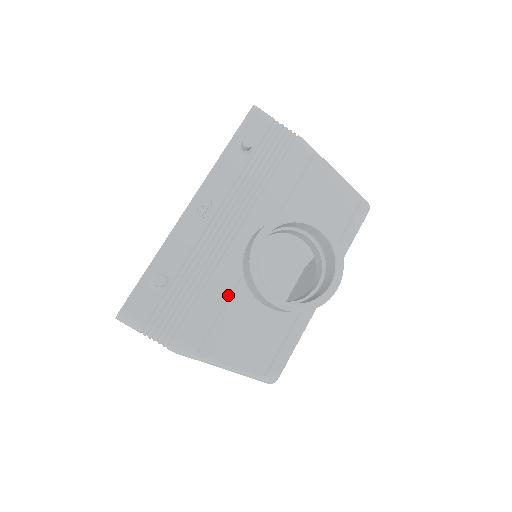
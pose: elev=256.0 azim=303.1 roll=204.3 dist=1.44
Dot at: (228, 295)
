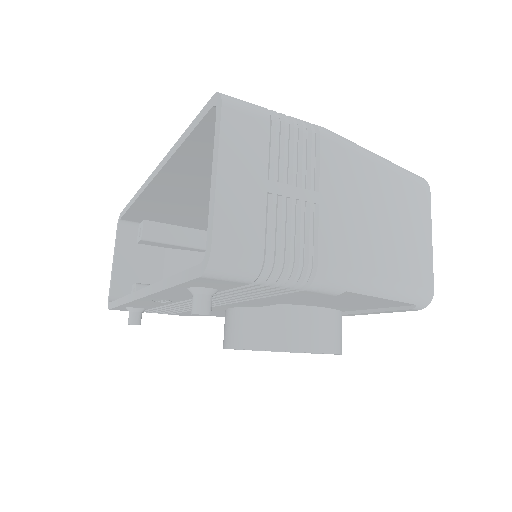
Dot at: (213, 313)
